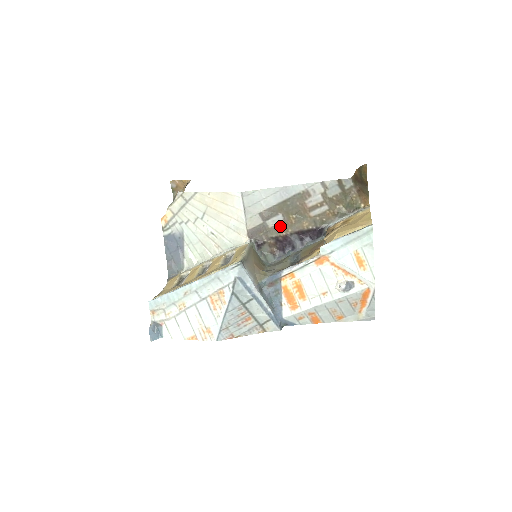
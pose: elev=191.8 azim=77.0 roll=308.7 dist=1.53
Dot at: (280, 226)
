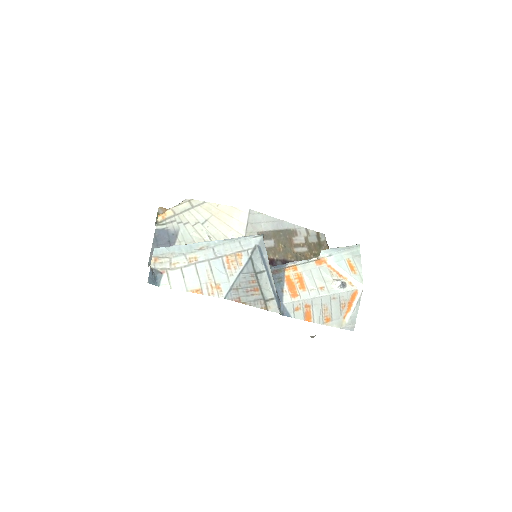
Dot at: (270, 250)
